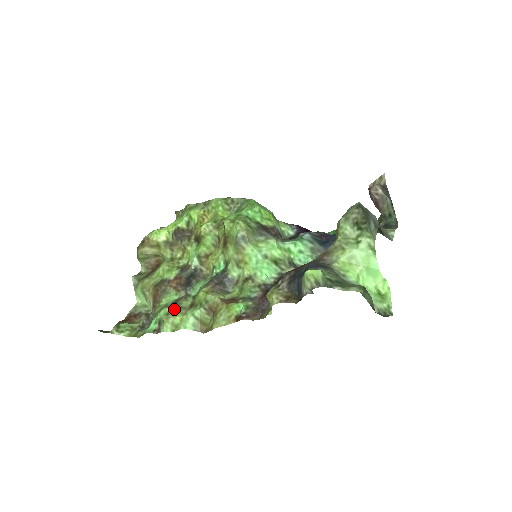
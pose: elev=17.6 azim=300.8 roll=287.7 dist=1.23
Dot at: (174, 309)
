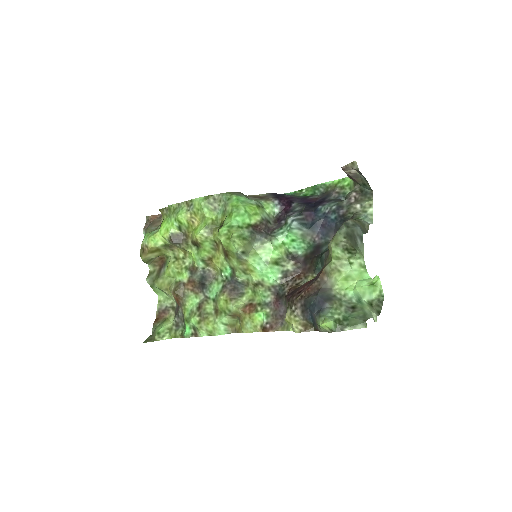
Dot at: (203, 318)
